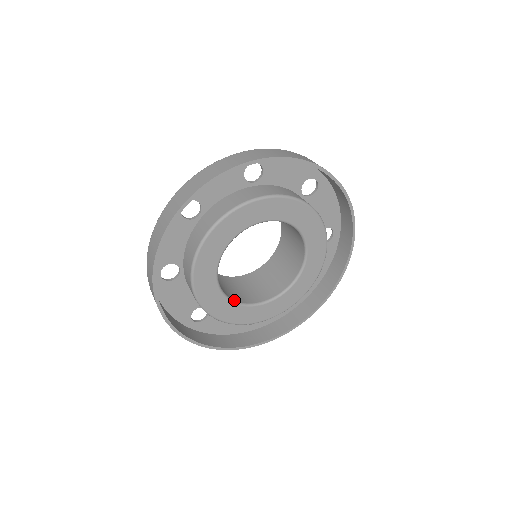
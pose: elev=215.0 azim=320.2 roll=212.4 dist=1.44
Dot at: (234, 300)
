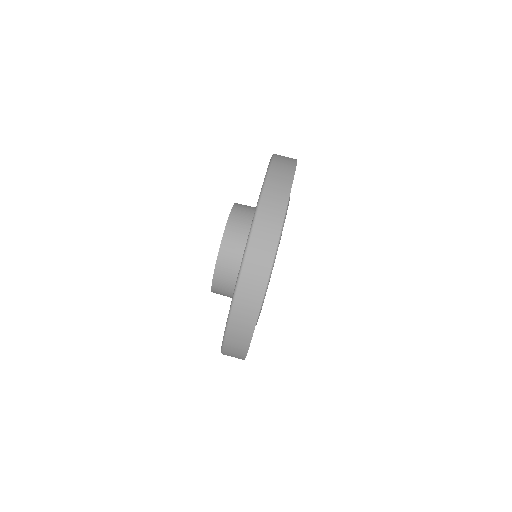
Dot at: occluded
